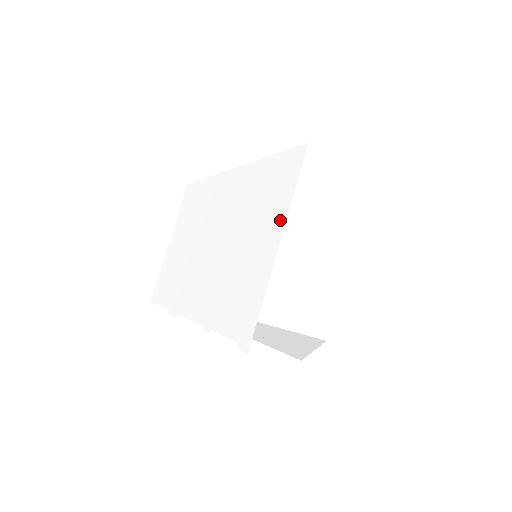
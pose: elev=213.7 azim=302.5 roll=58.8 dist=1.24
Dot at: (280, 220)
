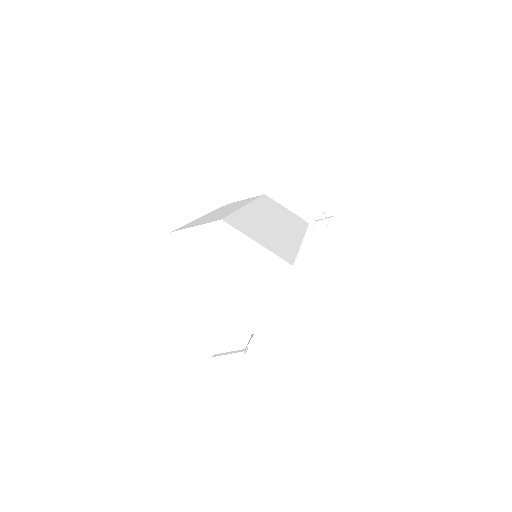
Dot at: occluded
